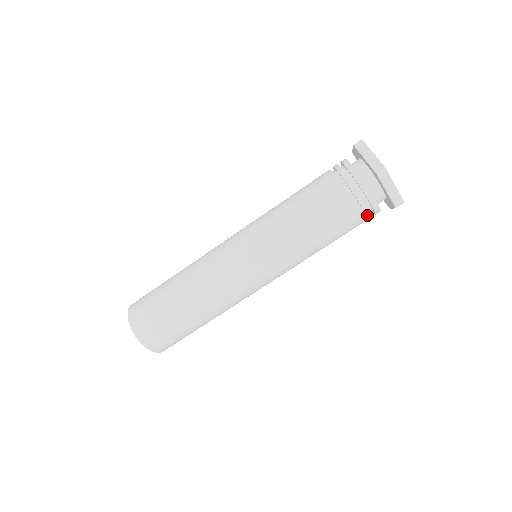
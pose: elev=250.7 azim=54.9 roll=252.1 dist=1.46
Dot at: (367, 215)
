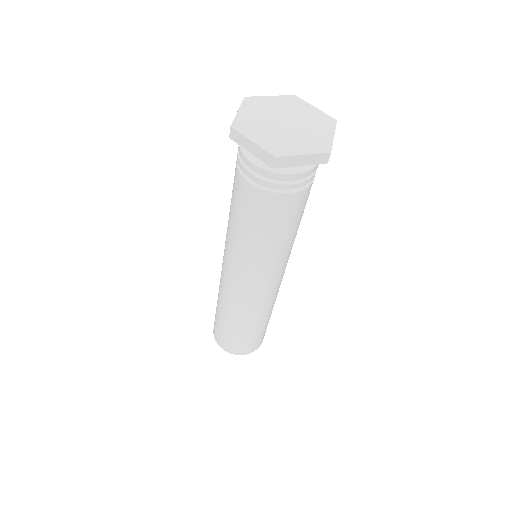
Dot at: (308, 182)
